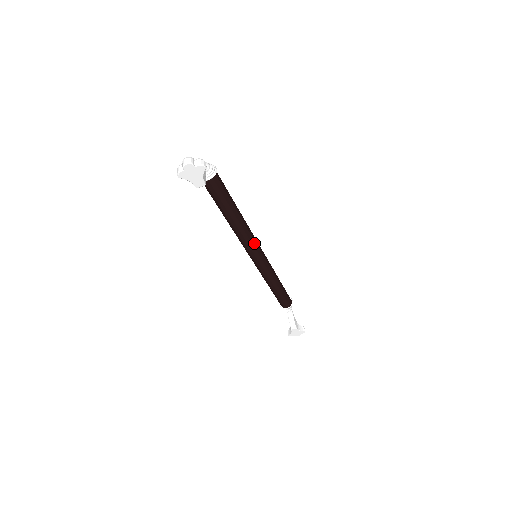
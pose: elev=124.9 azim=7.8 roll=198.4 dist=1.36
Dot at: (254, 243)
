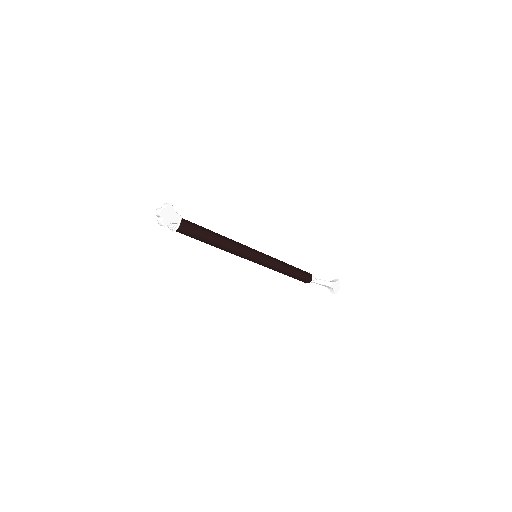
Dot at: (245, 247)
